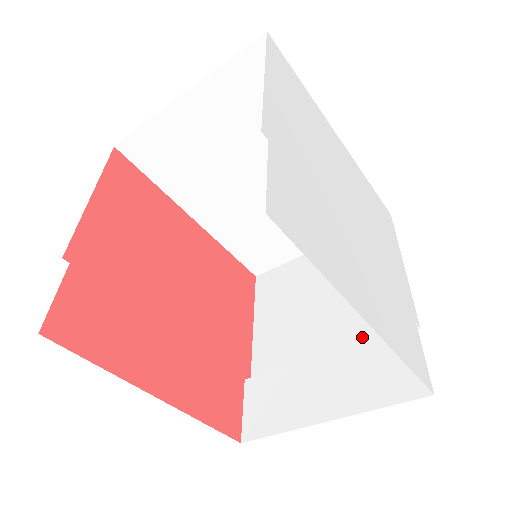
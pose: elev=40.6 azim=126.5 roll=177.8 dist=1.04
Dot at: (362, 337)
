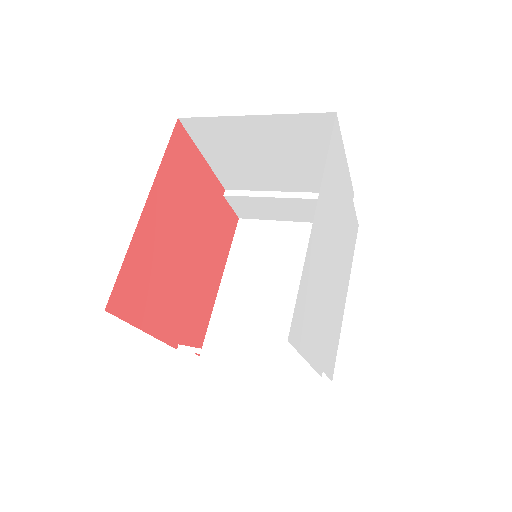
Dot at: (312, 189)
